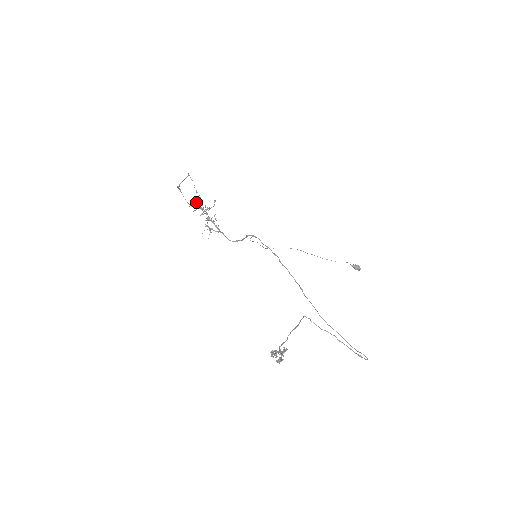
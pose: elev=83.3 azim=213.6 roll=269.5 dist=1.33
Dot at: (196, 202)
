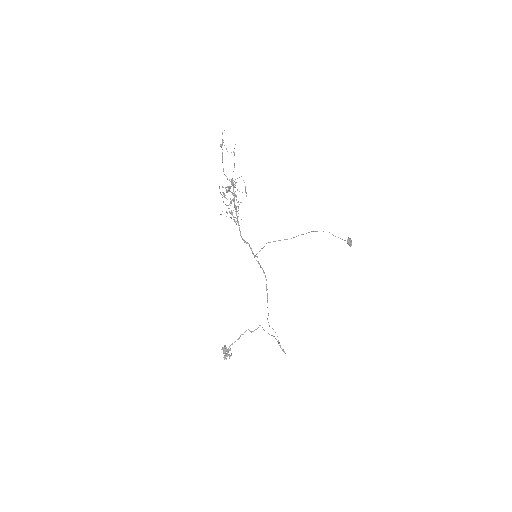
Dot at: (228, 187)
